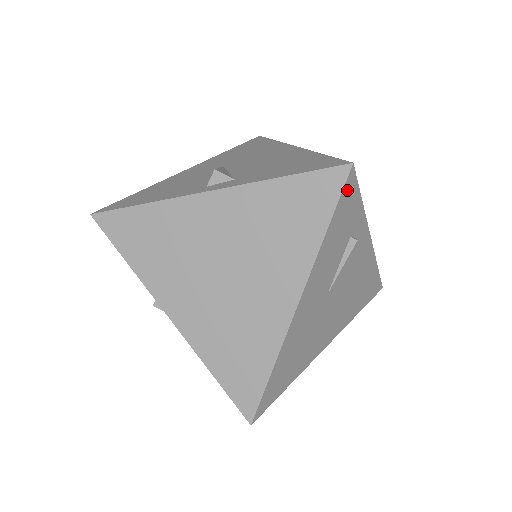
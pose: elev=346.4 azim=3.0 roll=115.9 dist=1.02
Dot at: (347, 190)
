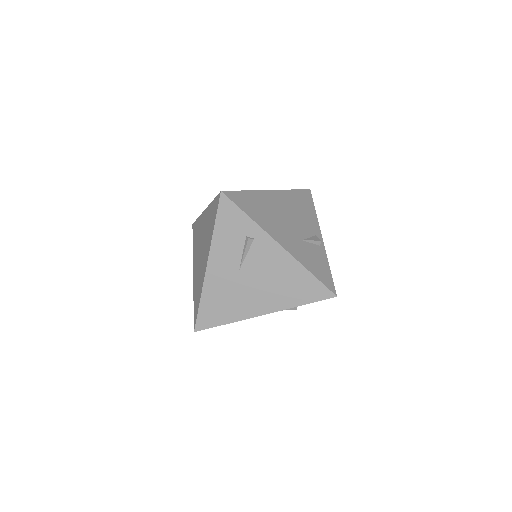
Dot at: (224, 206)
